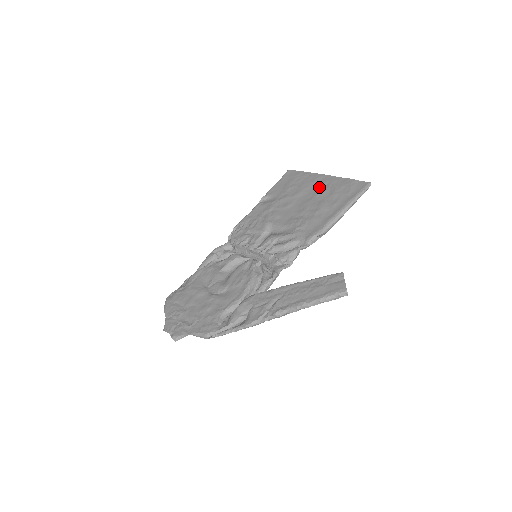
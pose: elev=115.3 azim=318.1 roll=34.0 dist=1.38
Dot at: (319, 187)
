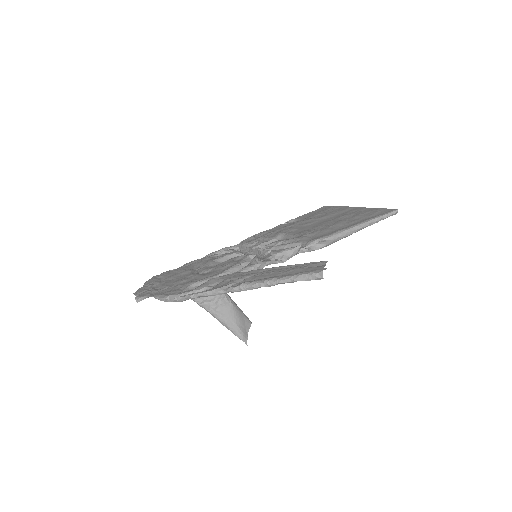
Dot at: (345, 213)
